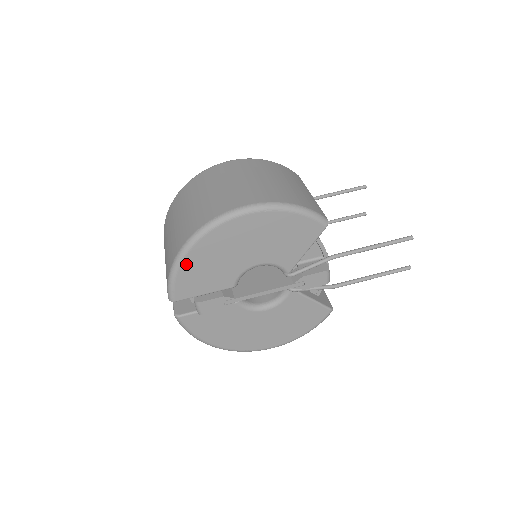
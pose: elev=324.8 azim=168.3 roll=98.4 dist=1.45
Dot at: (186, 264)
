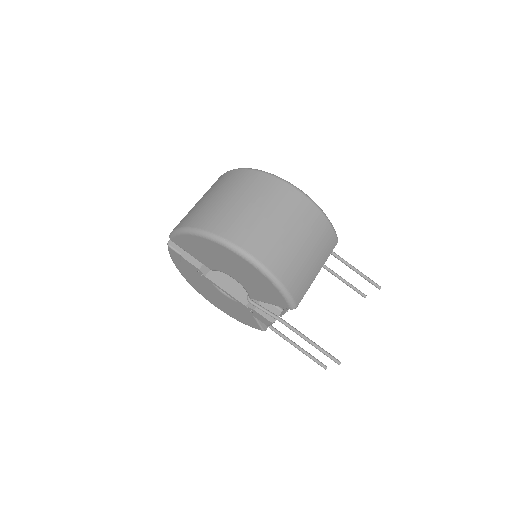
Dot at: (190, 237)
